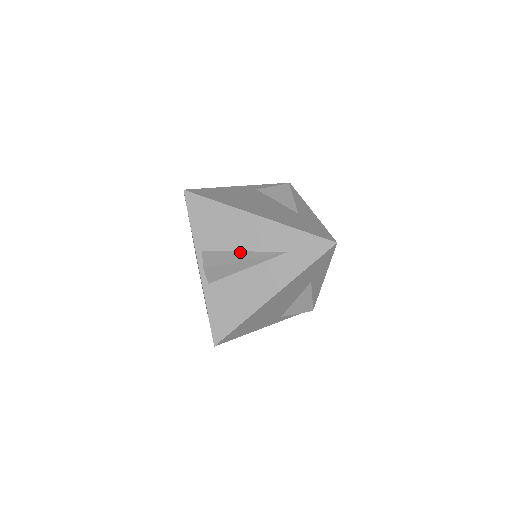
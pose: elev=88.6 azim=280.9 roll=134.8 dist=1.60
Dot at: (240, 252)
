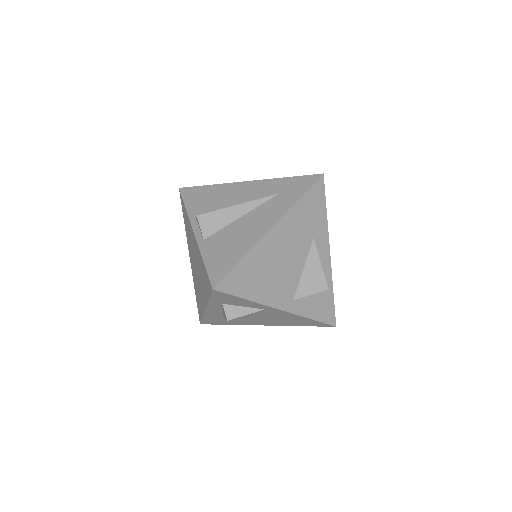
Dot at: occluded
